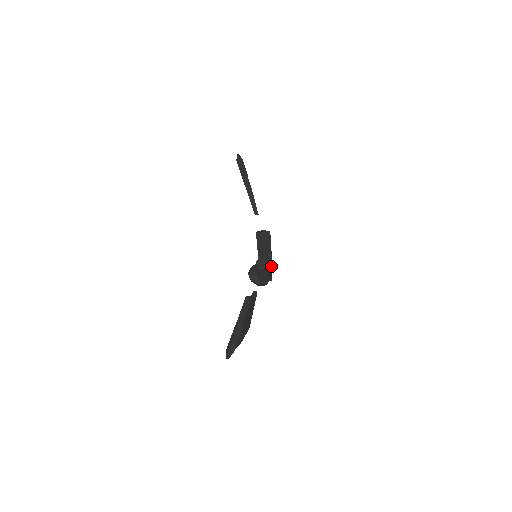
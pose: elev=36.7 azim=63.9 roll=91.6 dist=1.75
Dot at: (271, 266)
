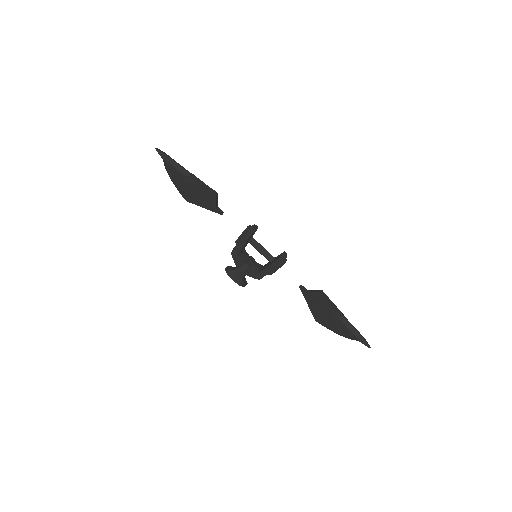
Dot at: occluded
